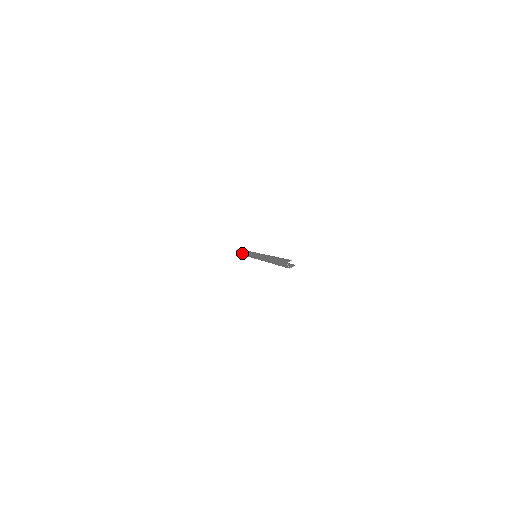
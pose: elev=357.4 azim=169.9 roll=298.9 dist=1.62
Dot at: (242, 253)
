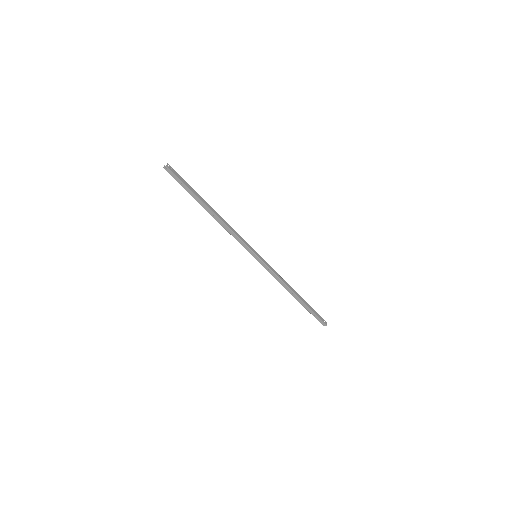
Dot at: (298, 300)
